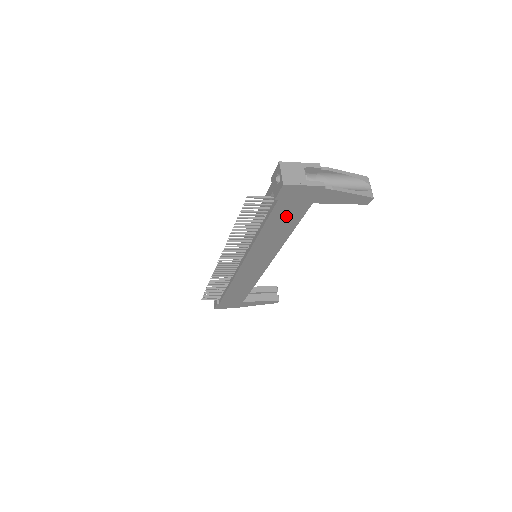
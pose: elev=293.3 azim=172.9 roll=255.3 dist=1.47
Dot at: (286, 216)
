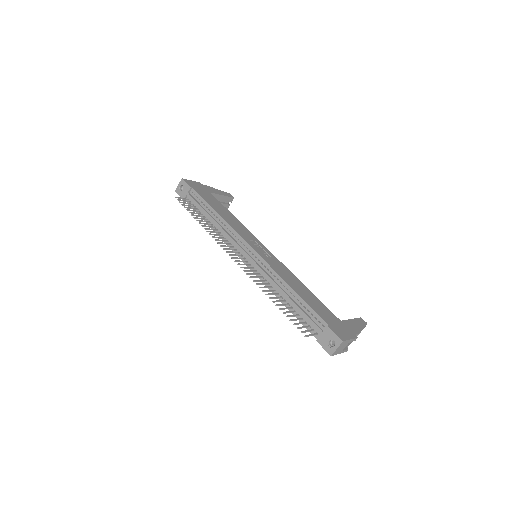
Dot at: occluded
